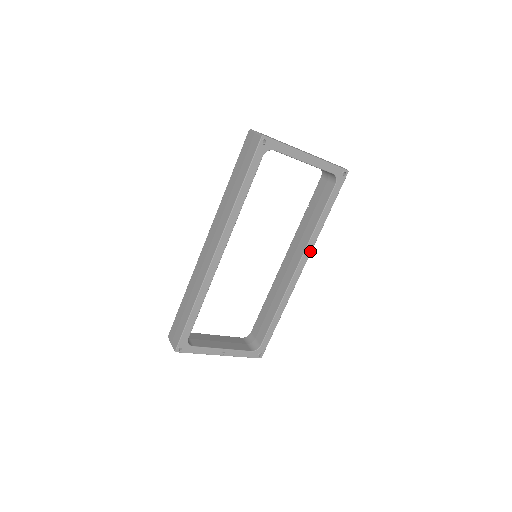
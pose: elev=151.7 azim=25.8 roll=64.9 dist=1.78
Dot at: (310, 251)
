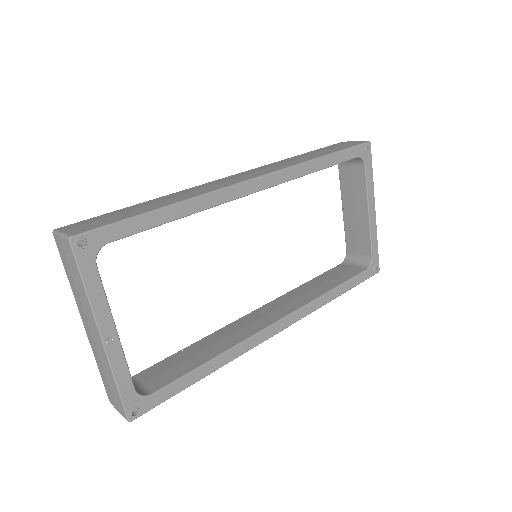
Dot at: (304, 315)
